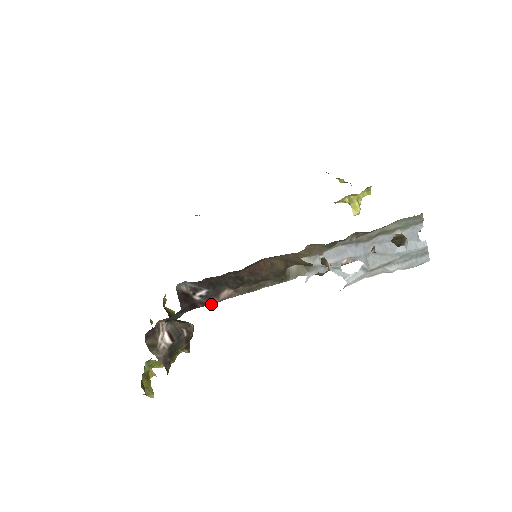
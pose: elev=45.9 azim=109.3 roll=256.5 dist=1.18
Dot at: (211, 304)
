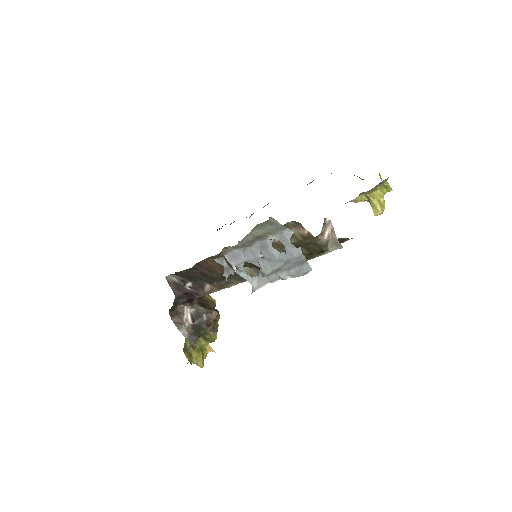
Dot at: (203, 295)
